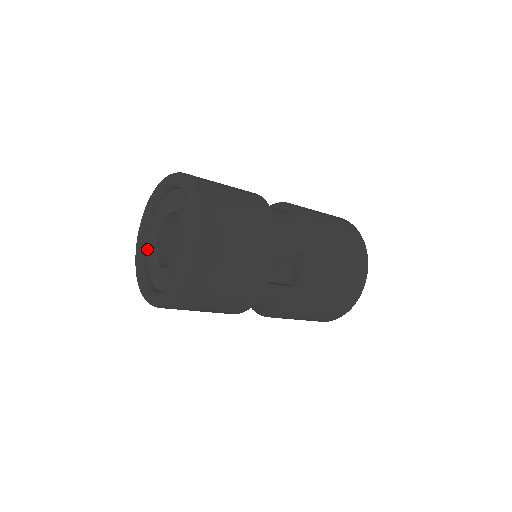
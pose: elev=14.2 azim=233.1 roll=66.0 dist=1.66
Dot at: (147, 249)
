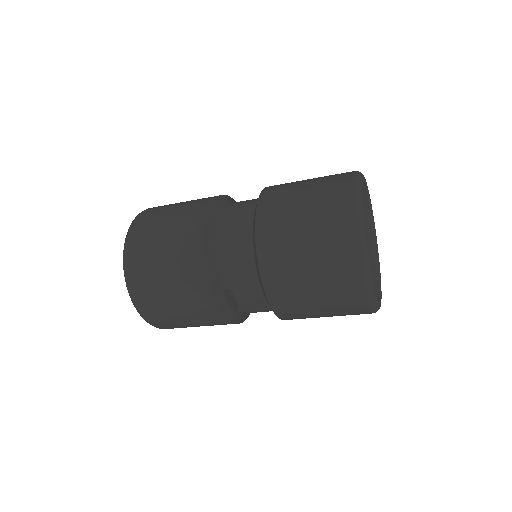
Dot at: occluded
